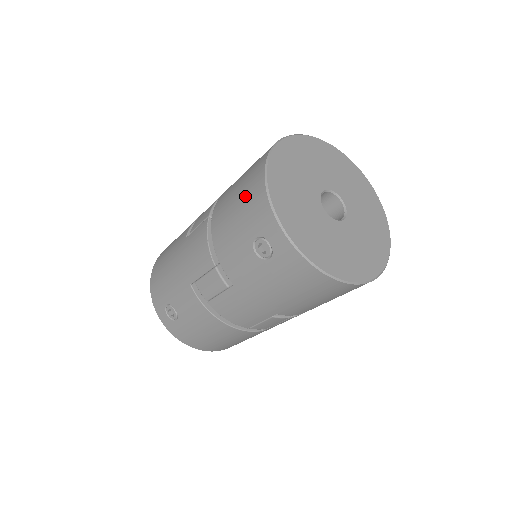
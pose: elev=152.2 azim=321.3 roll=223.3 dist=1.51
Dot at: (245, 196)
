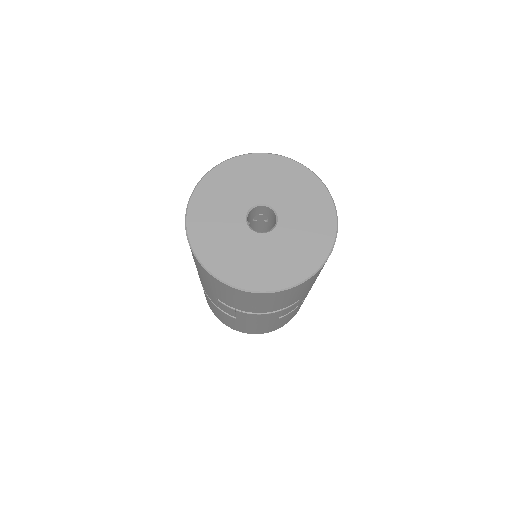
Dot at: occluded
